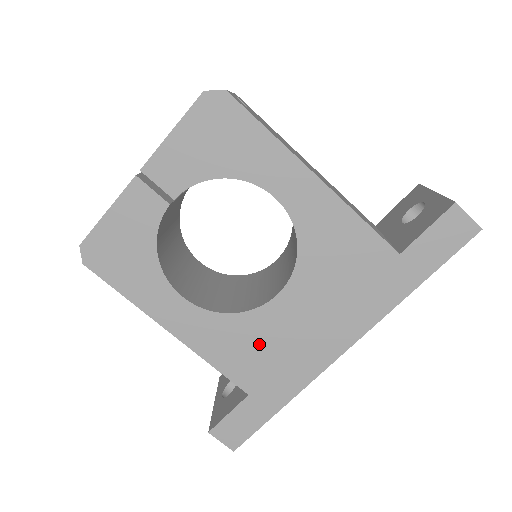
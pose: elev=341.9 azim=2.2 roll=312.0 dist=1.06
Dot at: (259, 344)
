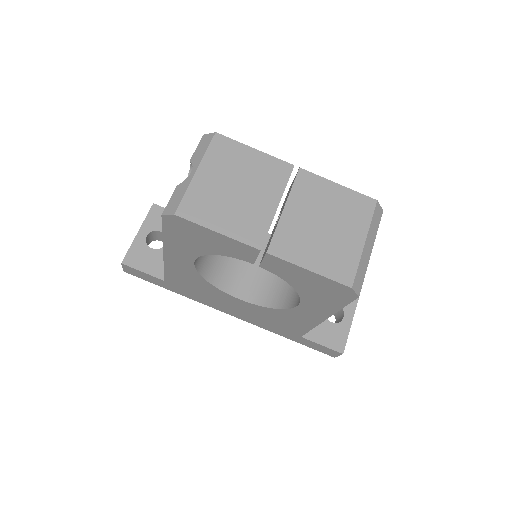
Dot at: (200, 288)
